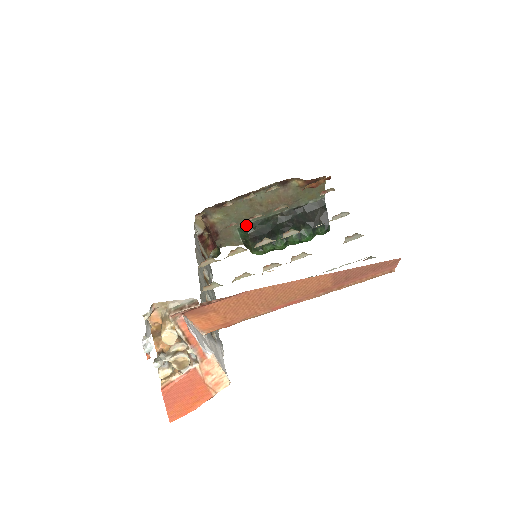
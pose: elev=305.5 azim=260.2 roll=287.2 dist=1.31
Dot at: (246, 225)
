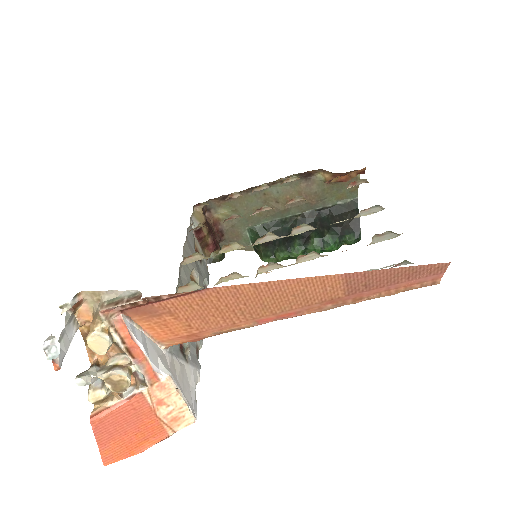
Dot at: (258, 226)
